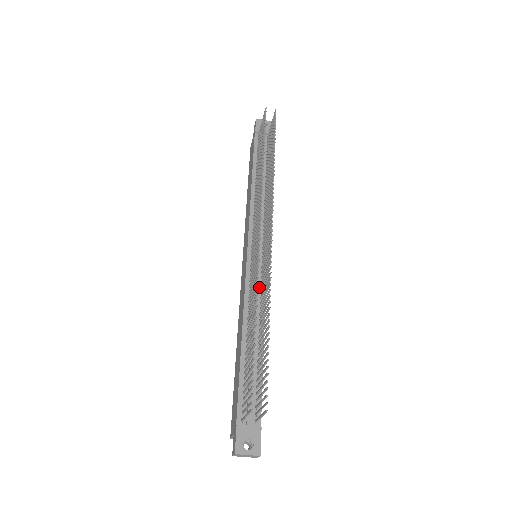
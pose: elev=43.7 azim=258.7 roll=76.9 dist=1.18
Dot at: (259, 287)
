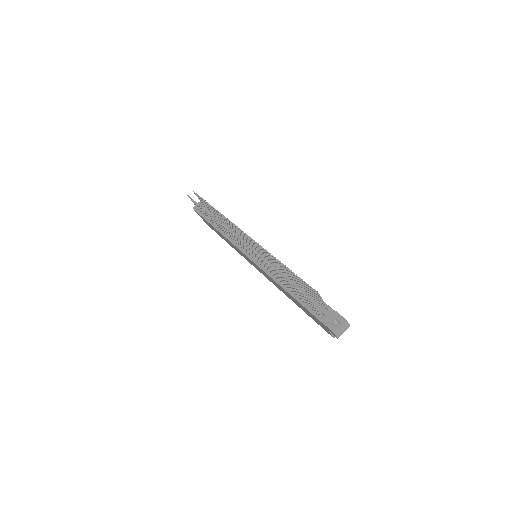
Dot at: (270, 264)
